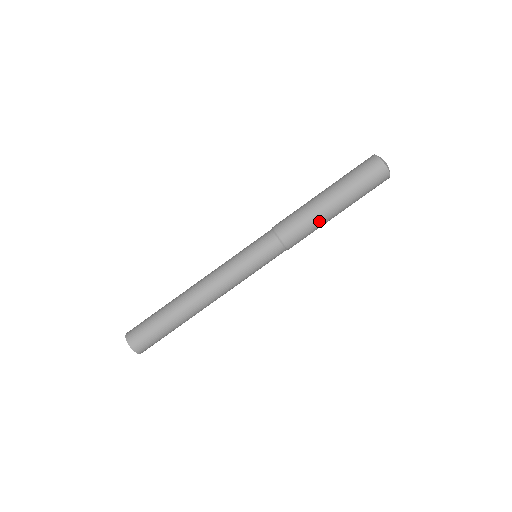
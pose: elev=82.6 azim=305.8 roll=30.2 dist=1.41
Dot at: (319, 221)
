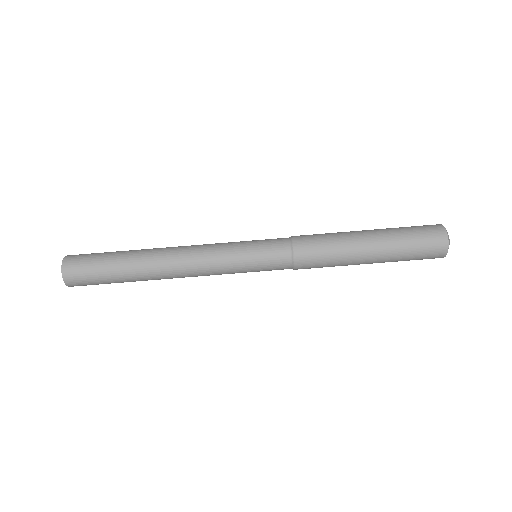
Dot at: (345, 258)
